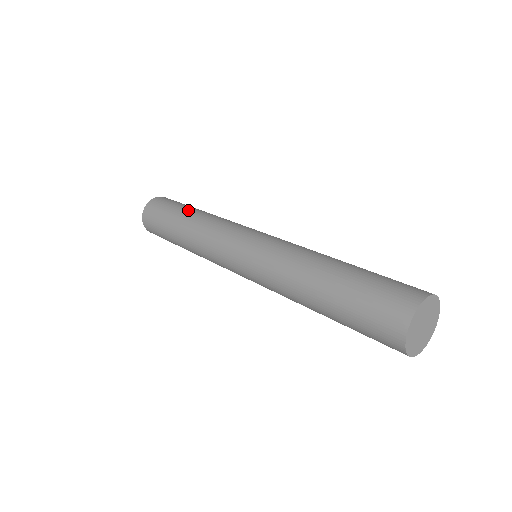
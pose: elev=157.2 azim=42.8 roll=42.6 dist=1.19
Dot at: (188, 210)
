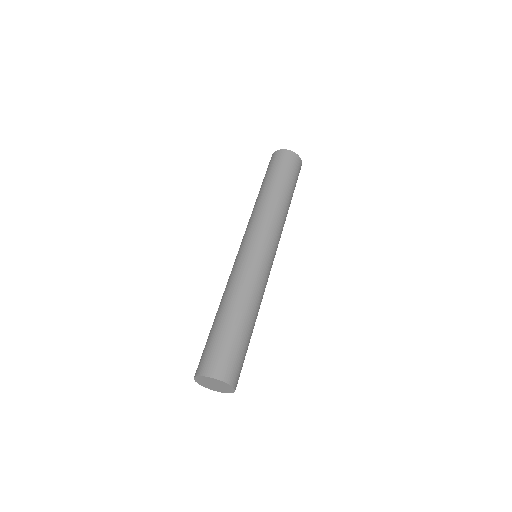
Dot at: (271, 184)
